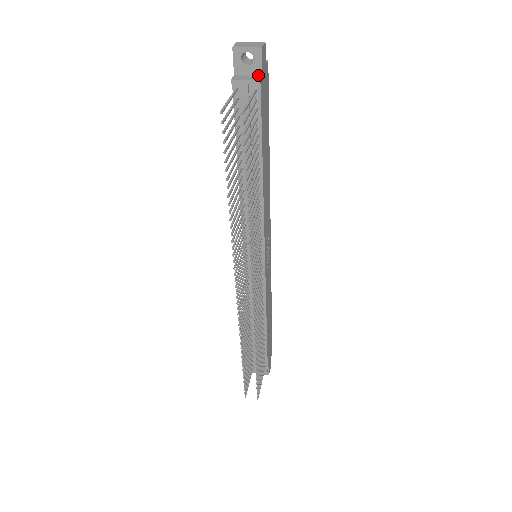
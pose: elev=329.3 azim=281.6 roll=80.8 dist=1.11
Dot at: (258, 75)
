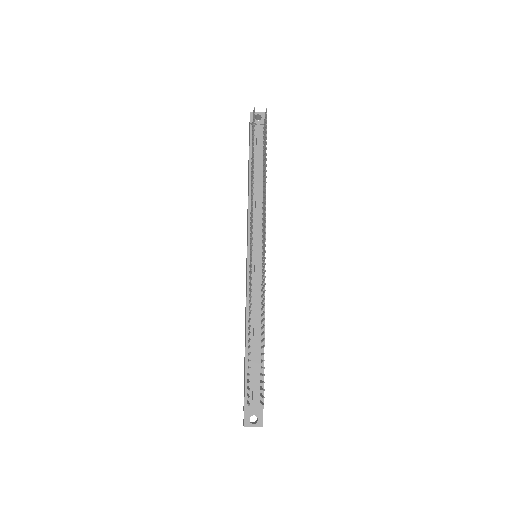
Dot at: occluded
